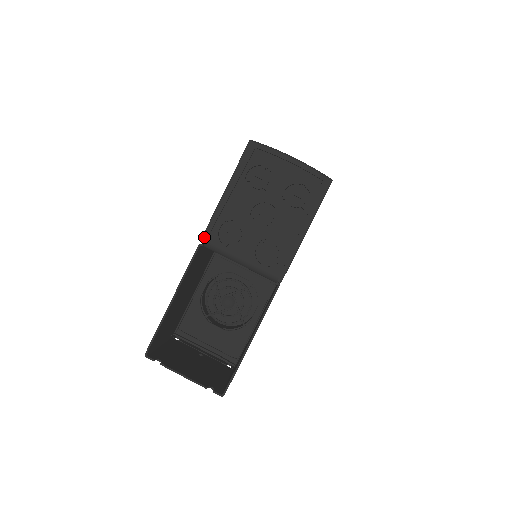
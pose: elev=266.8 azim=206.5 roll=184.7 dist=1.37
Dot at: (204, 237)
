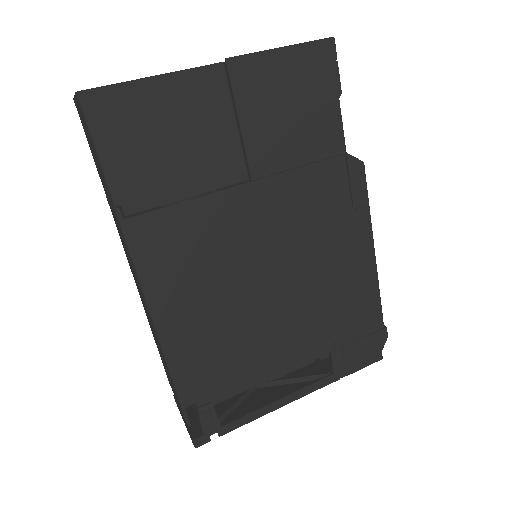
Dot at: occluded
